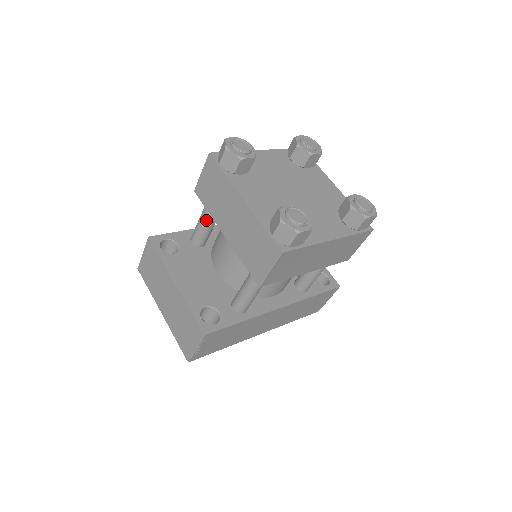
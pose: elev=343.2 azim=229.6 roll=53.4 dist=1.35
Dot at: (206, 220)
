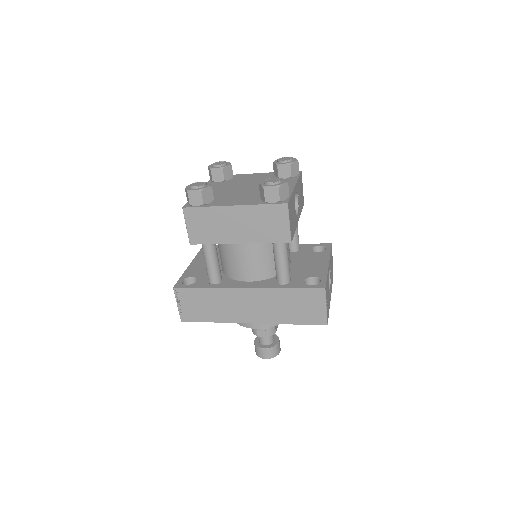
Dot at: occluded
